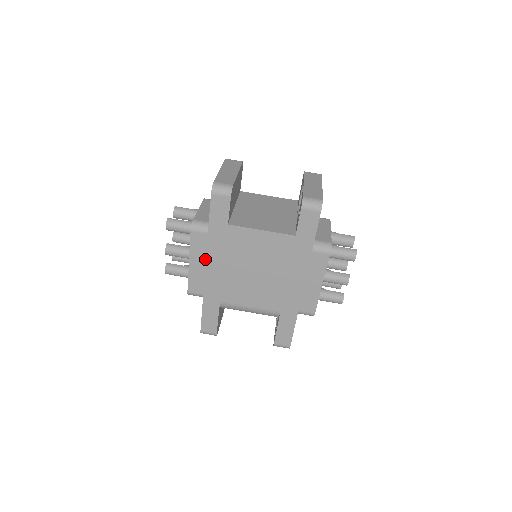
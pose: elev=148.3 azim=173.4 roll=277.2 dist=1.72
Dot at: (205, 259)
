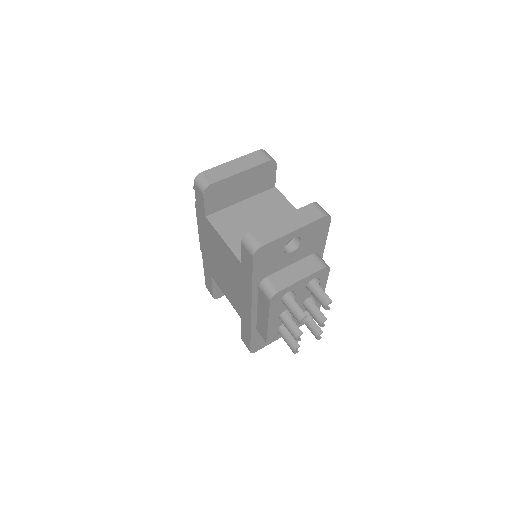
Dot at: occluded
